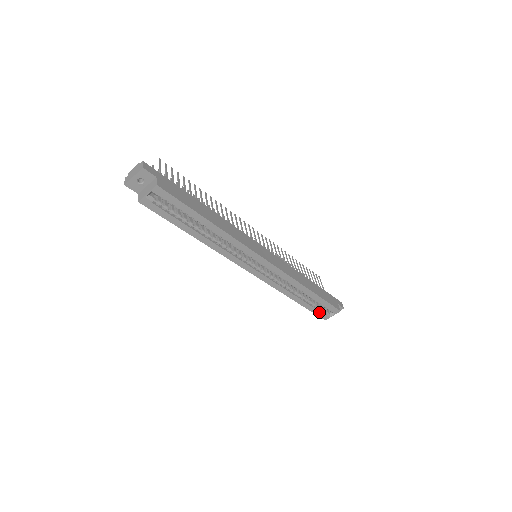
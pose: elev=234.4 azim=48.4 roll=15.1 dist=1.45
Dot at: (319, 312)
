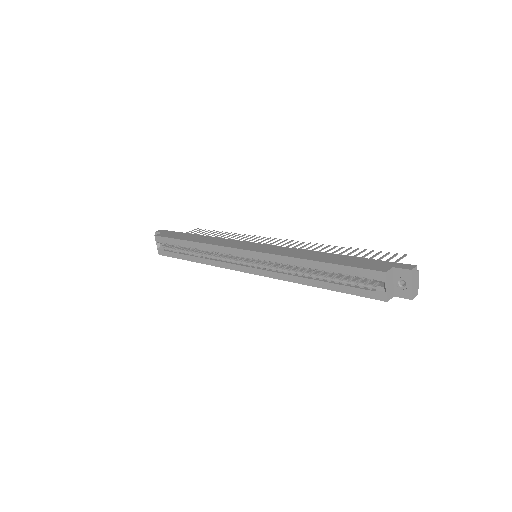
Dot at: (361, 290)
